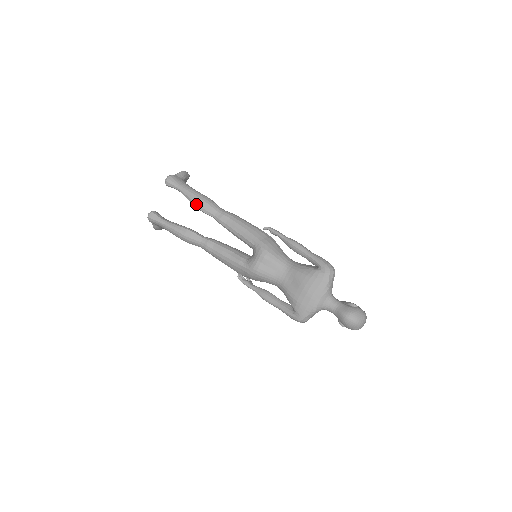
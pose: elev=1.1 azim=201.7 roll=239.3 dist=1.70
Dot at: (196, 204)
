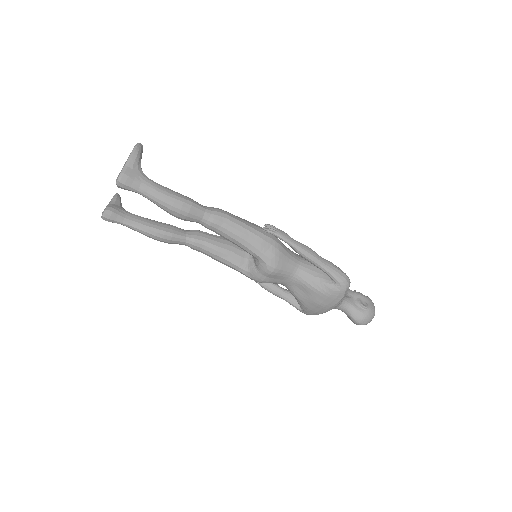
Dot at: (172, 214)
